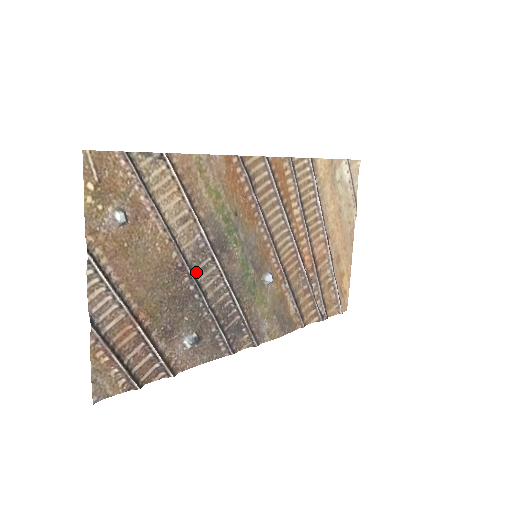
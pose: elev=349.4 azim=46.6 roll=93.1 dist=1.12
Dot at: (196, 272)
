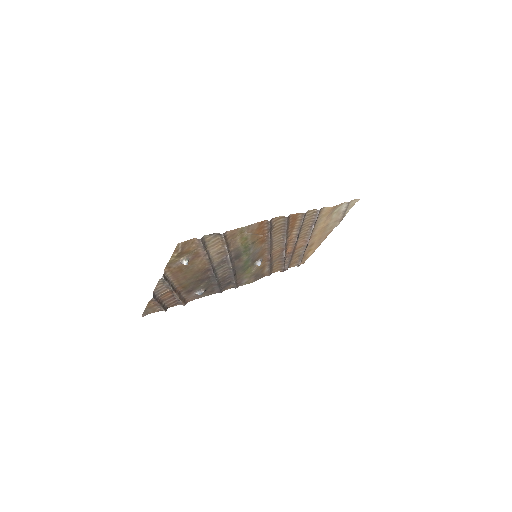
Dot at: (216, 269)
